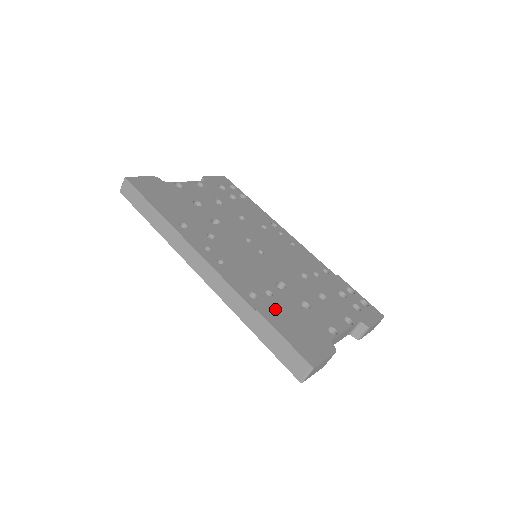
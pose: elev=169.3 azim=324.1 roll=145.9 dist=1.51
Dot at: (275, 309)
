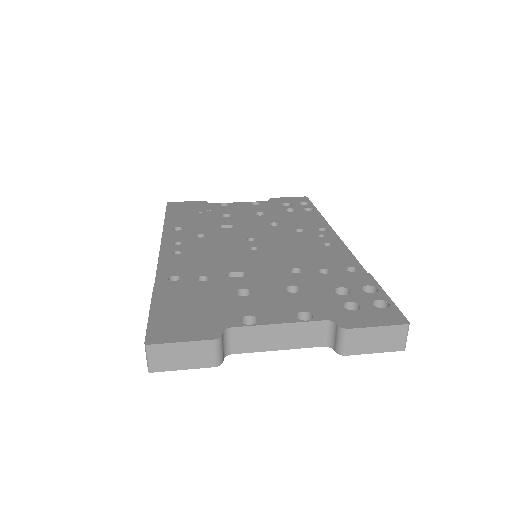
Dot at: (182, 290)
